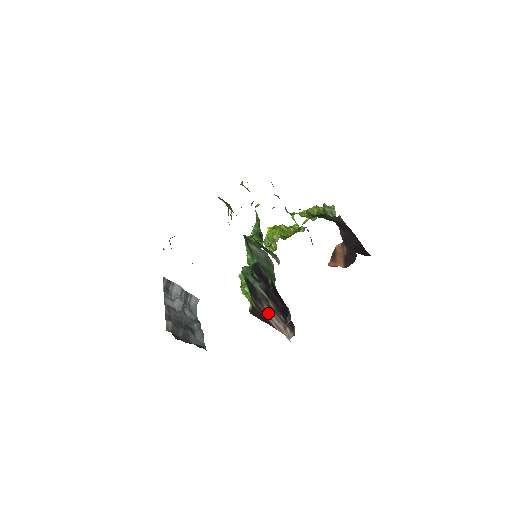
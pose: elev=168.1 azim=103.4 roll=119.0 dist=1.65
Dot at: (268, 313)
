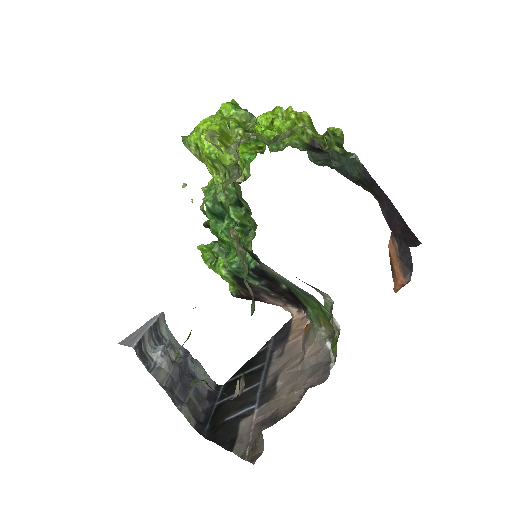
Dot at: (264, 298)
